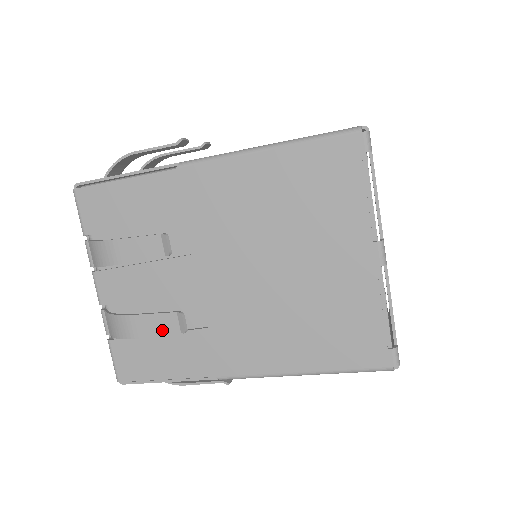
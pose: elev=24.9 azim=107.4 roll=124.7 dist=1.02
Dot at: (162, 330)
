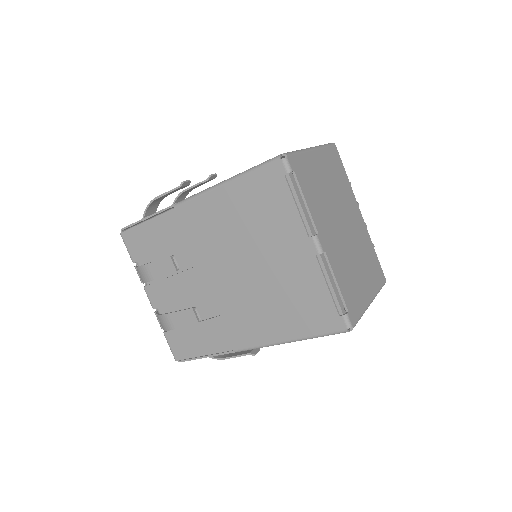
Dot at: (187, 322)
